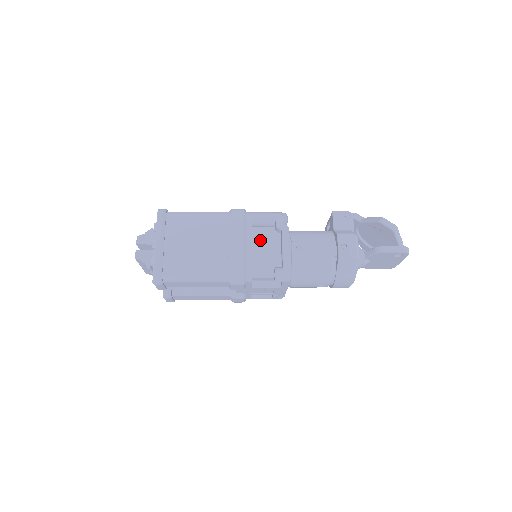
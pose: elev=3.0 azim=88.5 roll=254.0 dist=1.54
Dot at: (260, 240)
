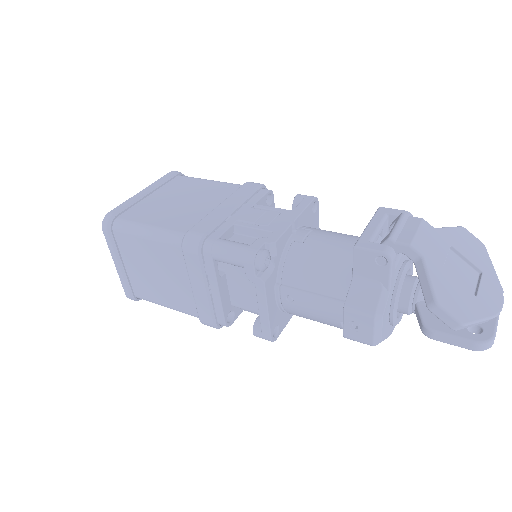
Dot at: (235, 276)
